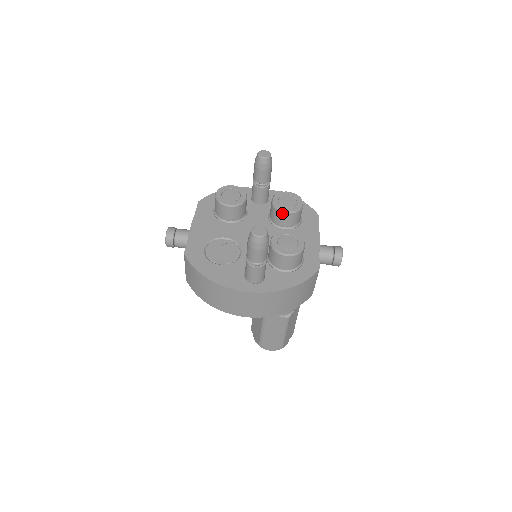
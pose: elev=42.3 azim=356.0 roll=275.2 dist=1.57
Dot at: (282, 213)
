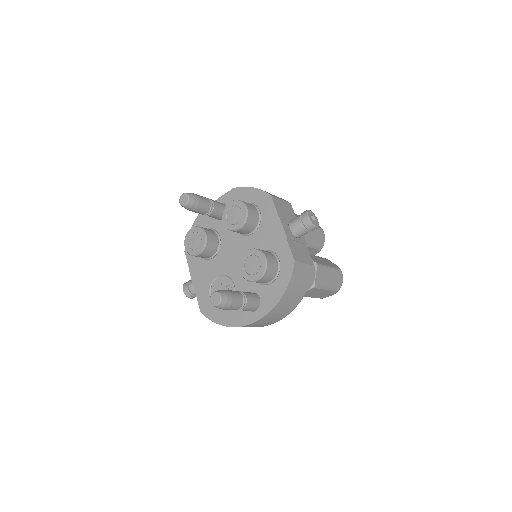
Dot at: (237, 231)
